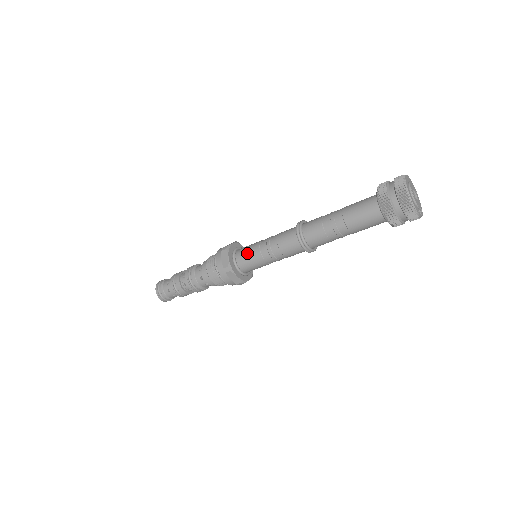
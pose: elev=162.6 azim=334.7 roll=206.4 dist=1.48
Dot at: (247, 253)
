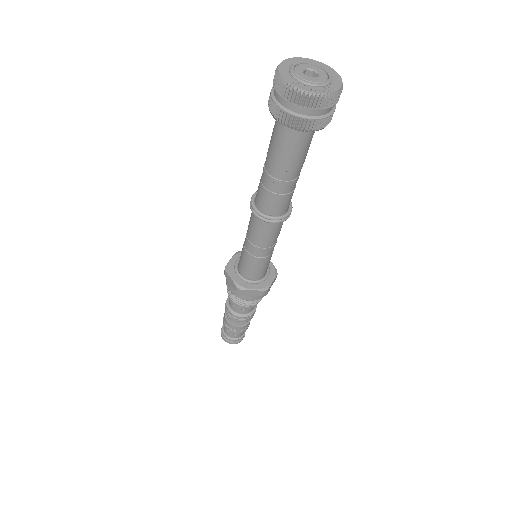
Dot at: occluded
